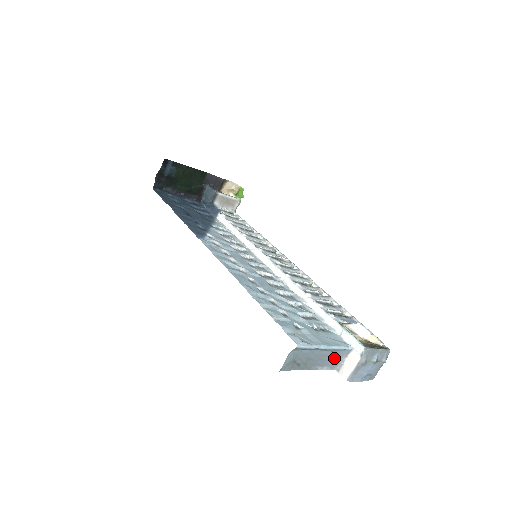
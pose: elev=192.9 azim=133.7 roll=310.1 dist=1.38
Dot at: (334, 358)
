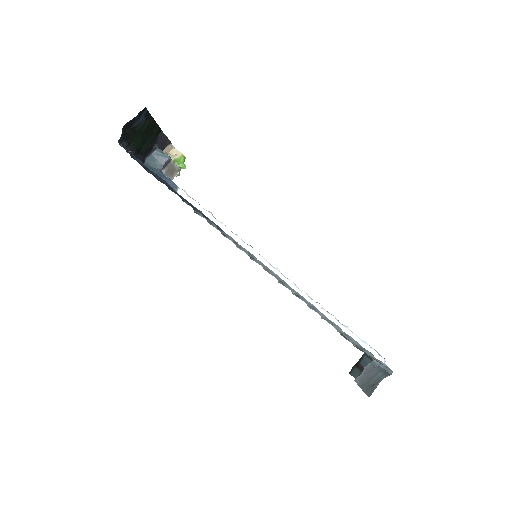
Dot at: (364, 371)
